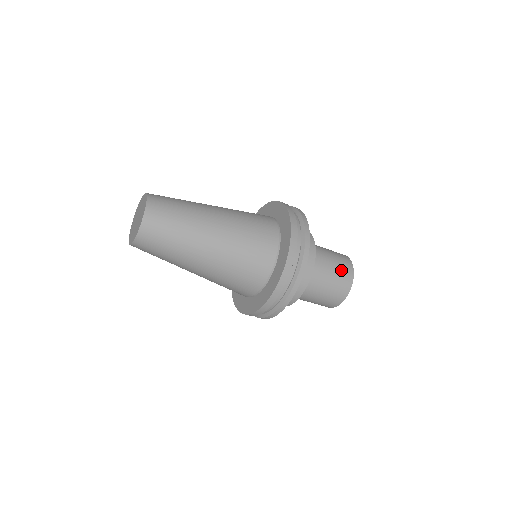
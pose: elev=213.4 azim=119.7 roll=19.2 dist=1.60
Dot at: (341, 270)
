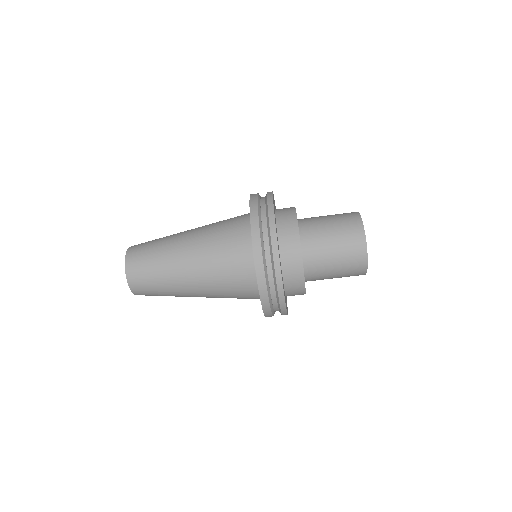
Dot at: (344, 225)
